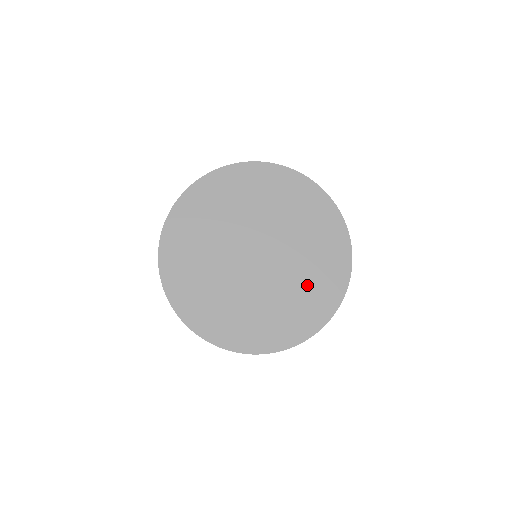
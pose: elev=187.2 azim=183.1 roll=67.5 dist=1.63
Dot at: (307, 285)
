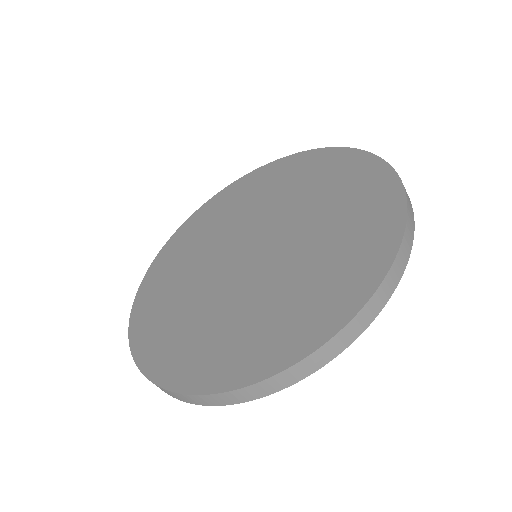
Dot at: (333, 244)
